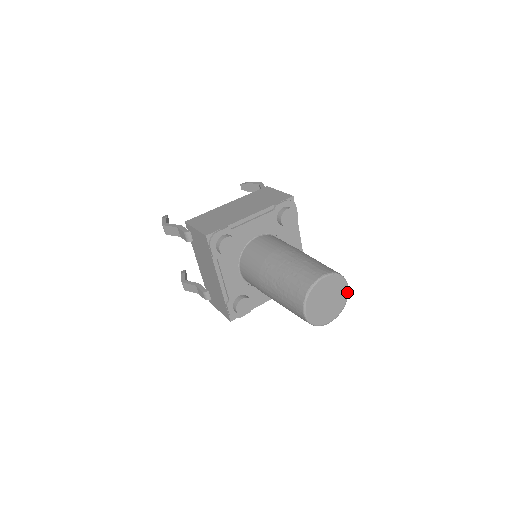
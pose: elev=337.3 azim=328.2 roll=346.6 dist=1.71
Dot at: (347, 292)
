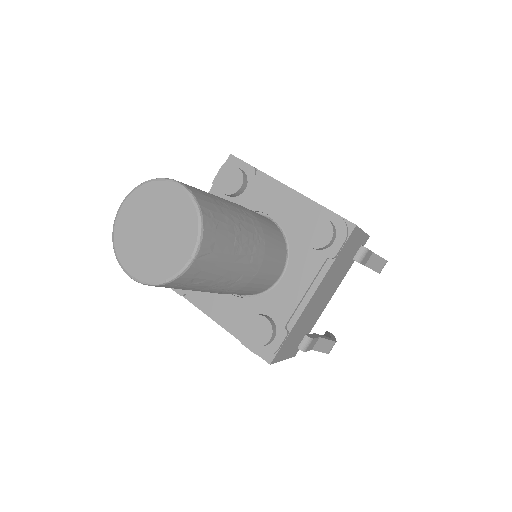
Dot at: (185, 263)
